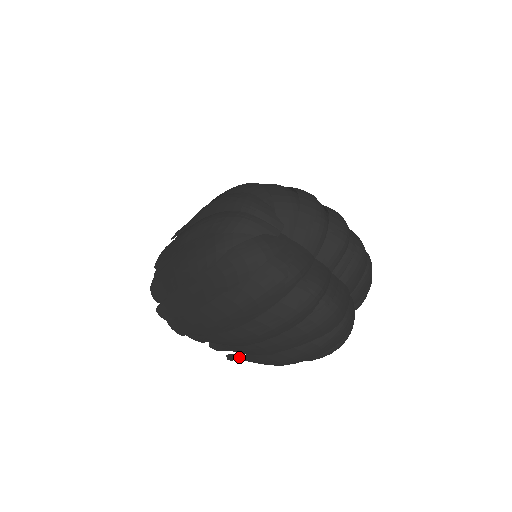
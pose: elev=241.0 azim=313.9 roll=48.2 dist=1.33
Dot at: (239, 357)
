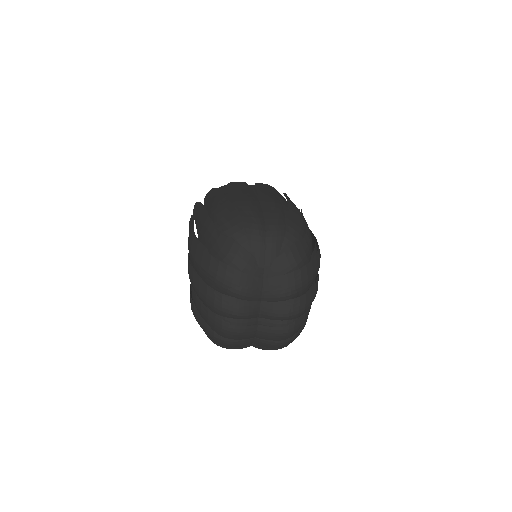
Dot at: occluded
